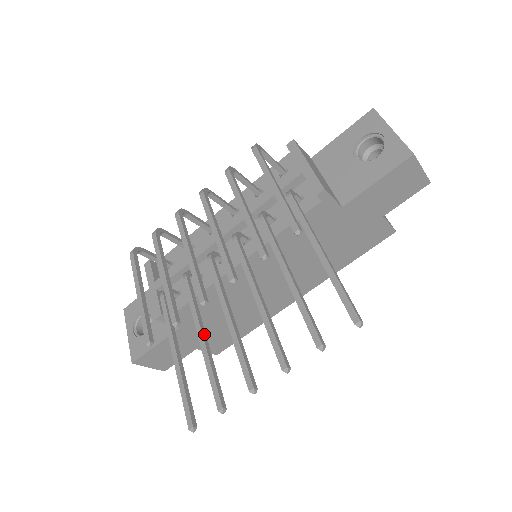
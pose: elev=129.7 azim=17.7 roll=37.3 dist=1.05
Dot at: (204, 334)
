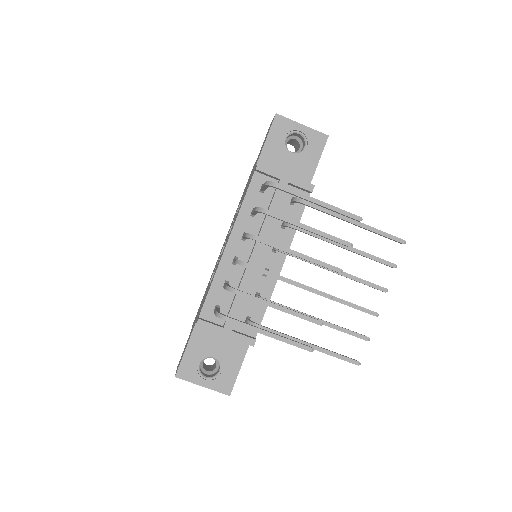
Dot at: (317, 318)
